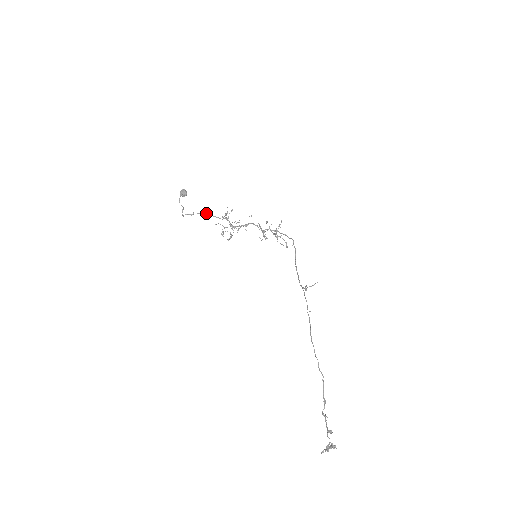
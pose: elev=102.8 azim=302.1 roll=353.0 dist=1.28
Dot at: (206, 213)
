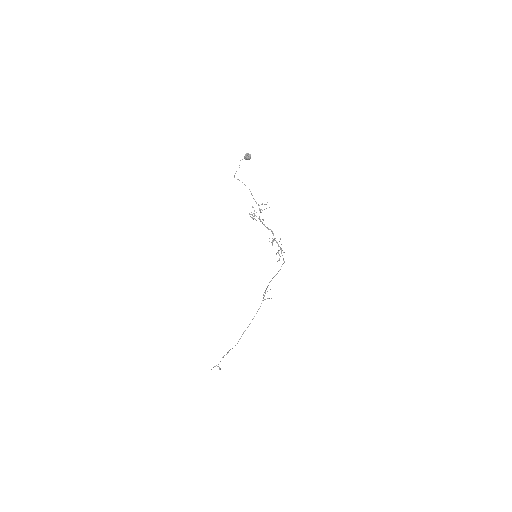
Dot at: occluded
